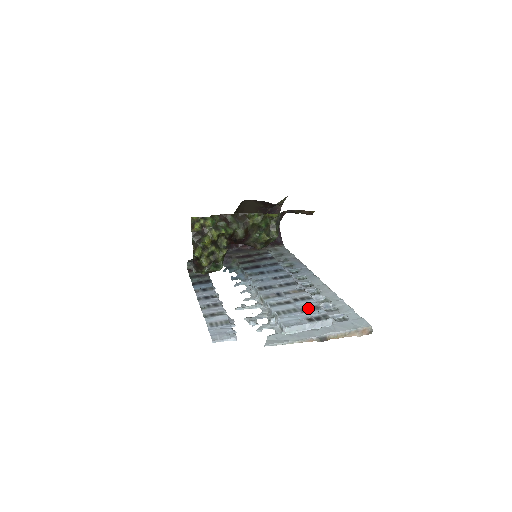
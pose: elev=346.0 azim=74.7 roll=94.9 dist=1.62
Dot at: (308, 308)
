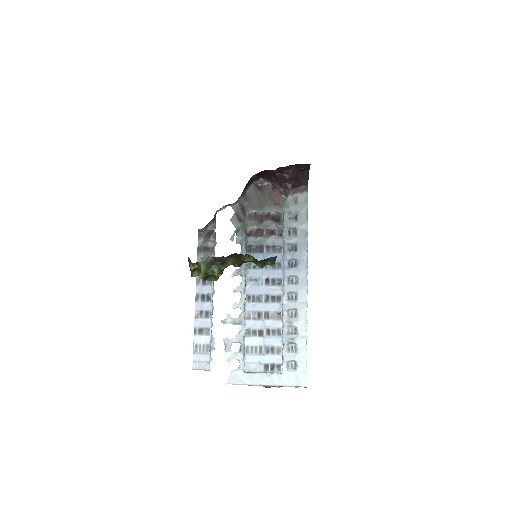
Dot at: (272, 349)
